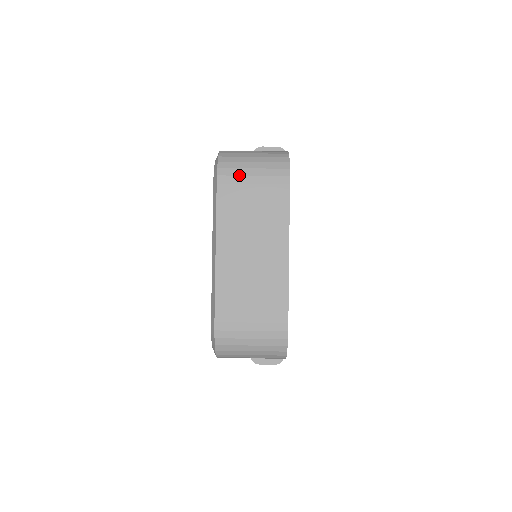
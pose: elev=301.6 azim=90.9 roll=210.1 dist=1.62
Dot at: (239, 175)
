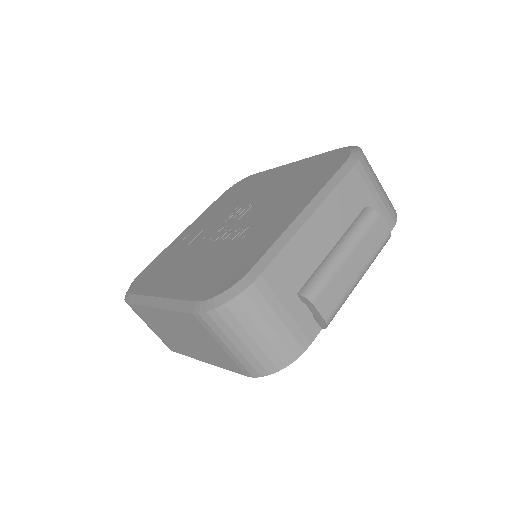
Dot at: (216, 334)
